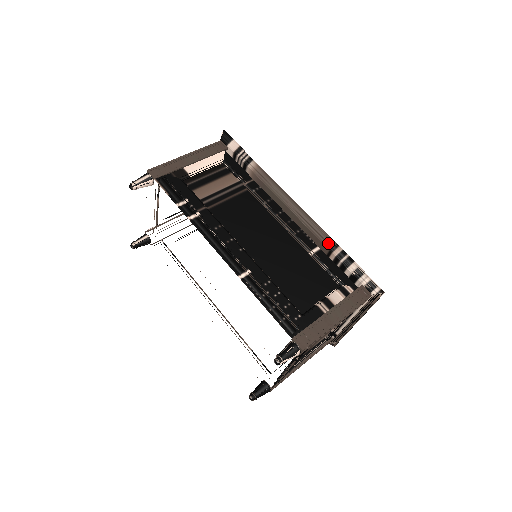
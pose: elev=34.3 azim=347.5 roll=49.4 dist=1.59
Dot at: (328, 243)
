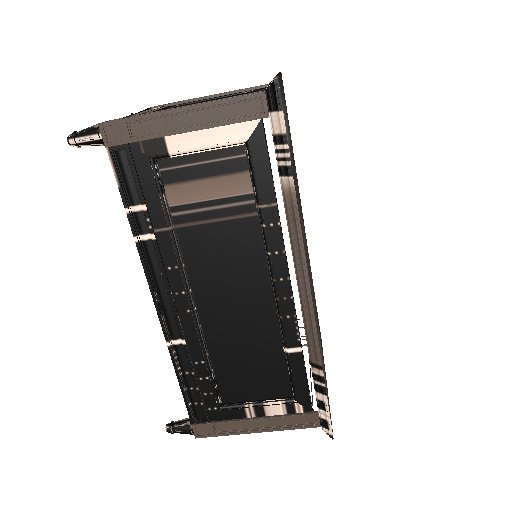
Dot at: (313, 356)
